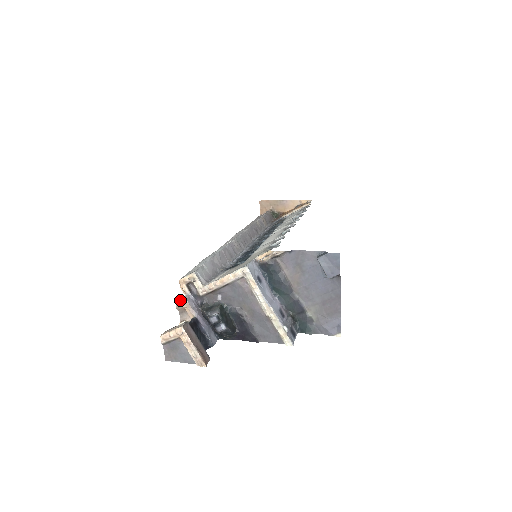
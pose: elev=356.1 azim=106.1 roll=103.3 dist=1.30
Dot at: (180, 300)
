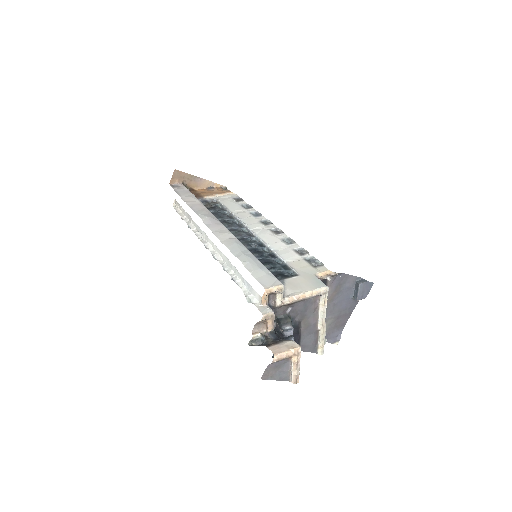
Dot at: (268, 312)
